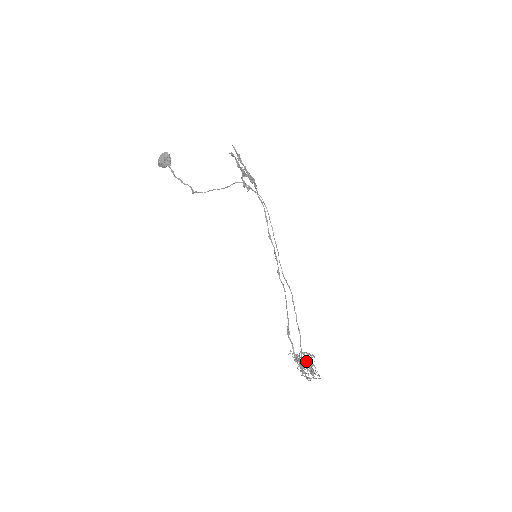
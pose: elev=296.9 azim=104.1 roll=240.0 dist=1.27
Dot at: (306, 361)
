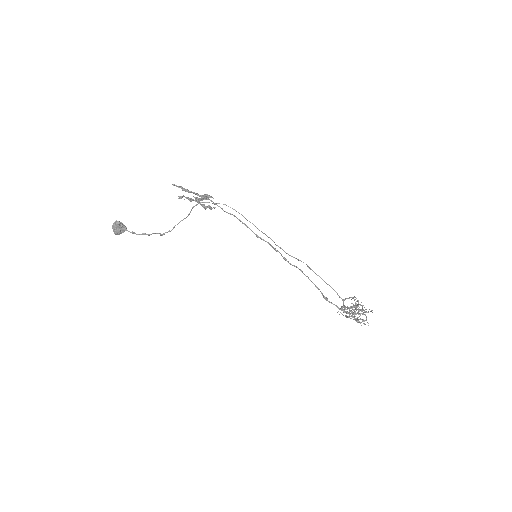
Dot at: occluded
